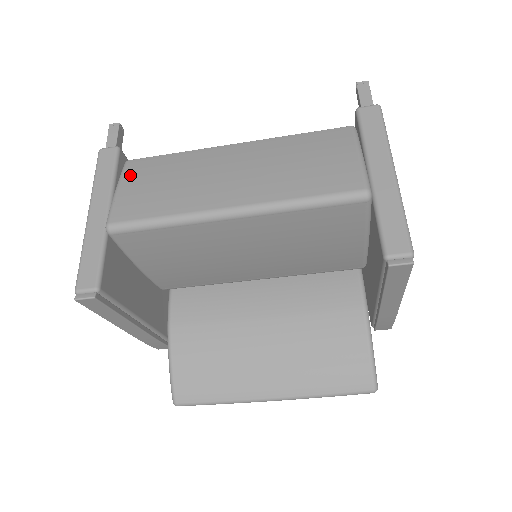
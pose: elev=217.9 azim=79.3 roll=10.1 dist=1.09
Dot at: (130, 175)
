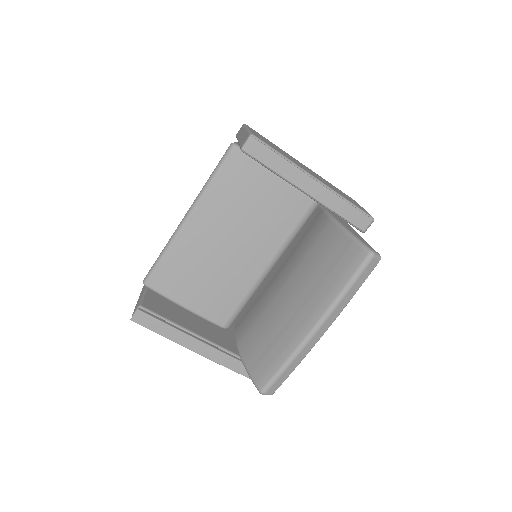
Dot at: occluded
